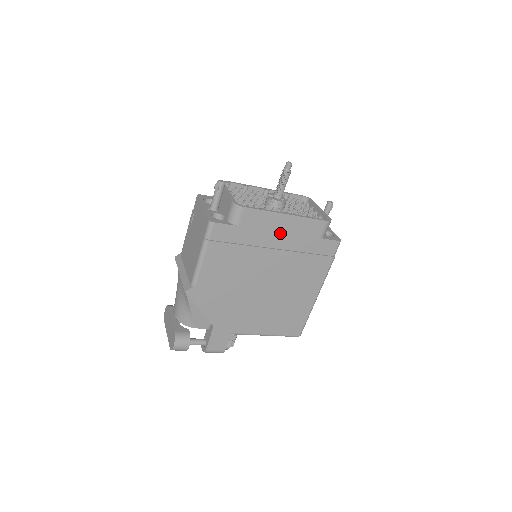
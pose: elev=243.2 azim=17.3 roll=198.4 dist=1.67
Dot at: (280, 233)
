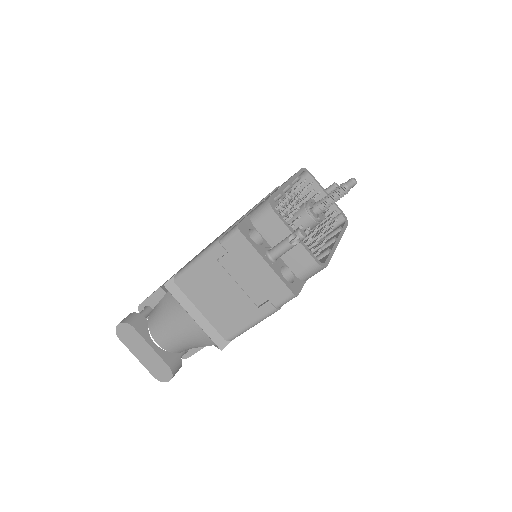
Dot at: occluded
